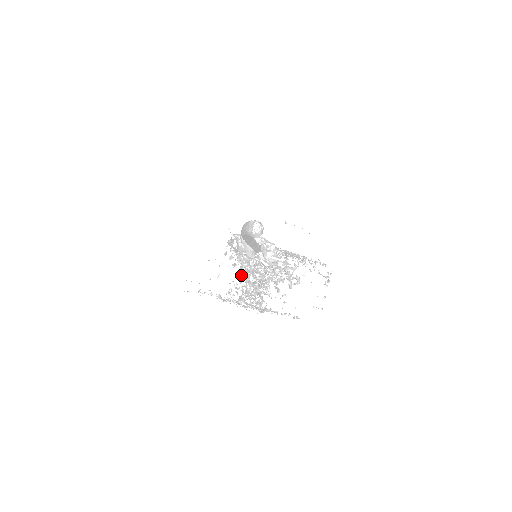
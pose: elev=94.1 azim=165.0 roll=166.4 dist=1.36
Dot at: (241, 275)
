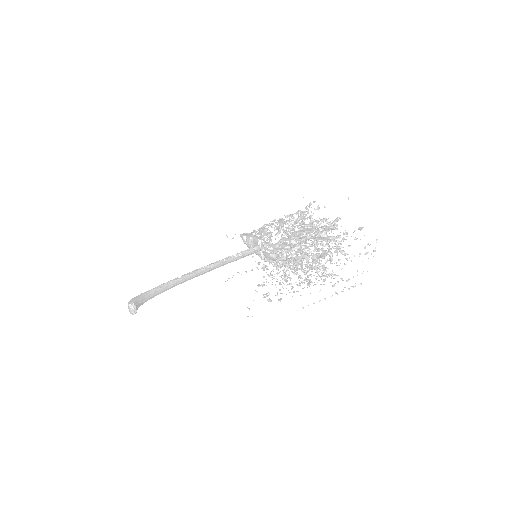
Dot at: occluded
